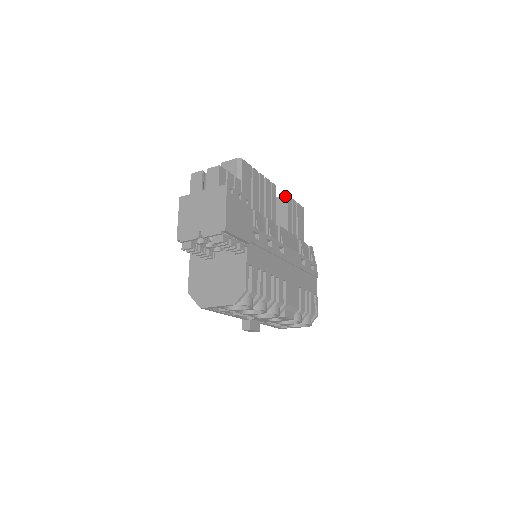
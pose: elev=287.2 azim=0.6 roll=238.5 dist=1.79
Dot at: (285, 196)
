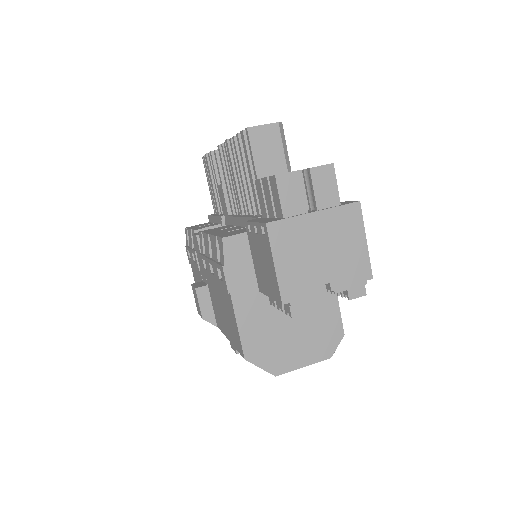
Dot at: occluded
